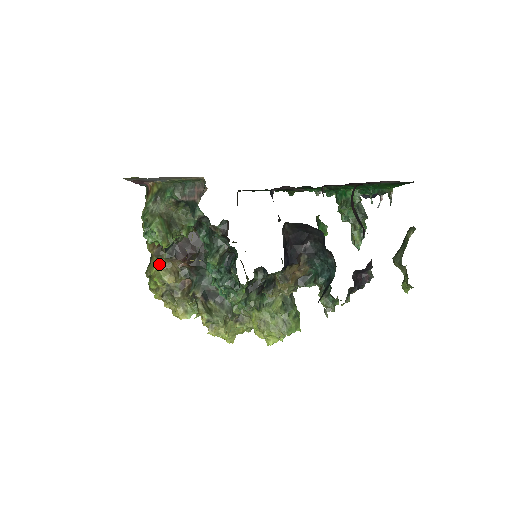
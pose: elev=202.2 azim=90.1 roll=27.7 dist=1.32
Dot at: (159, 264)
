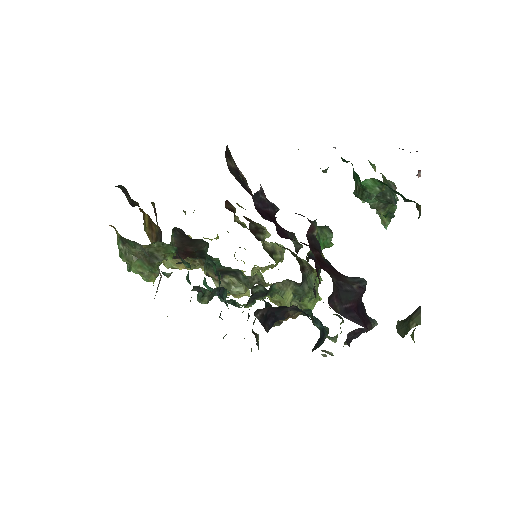
Dot at: occluded
